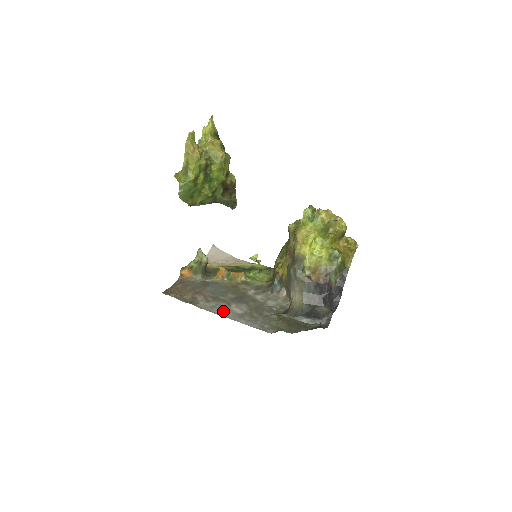
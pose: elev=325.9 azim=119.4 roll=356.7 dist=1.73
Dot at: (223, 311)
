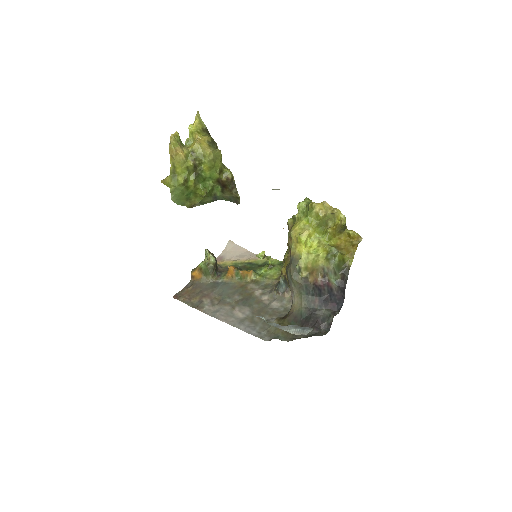
Dot at: (225, 316)
